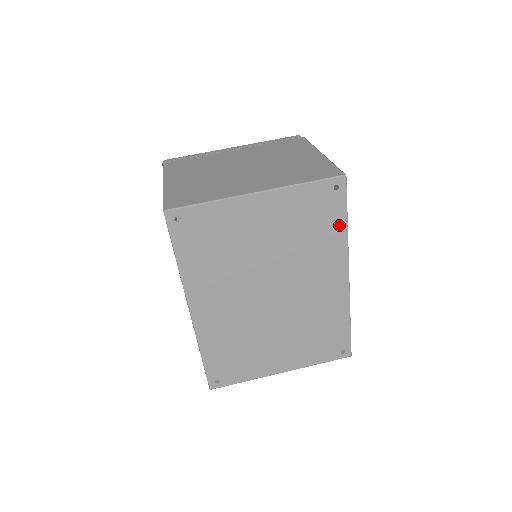
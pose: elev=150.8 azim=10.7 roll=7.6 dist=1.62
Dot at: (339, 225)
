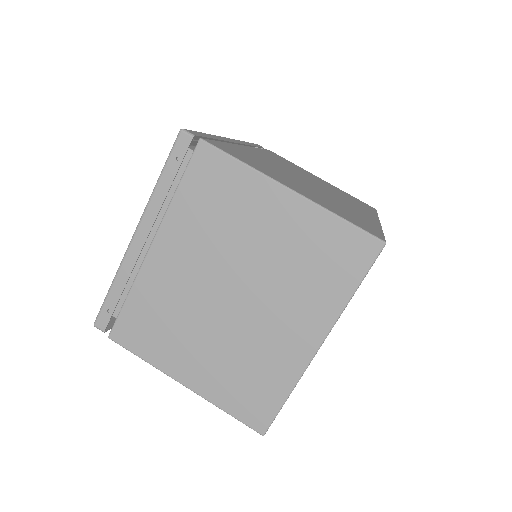
Dot at: occluded
